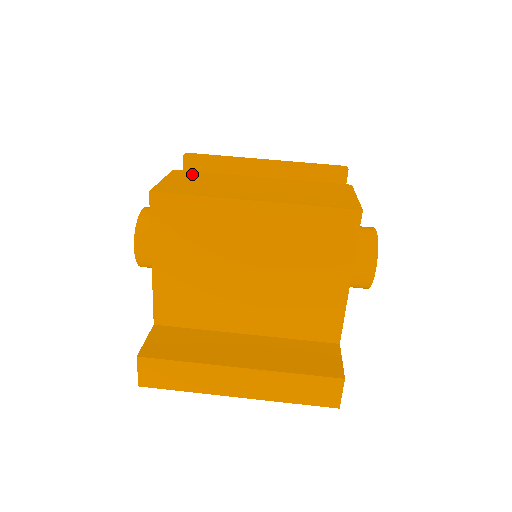
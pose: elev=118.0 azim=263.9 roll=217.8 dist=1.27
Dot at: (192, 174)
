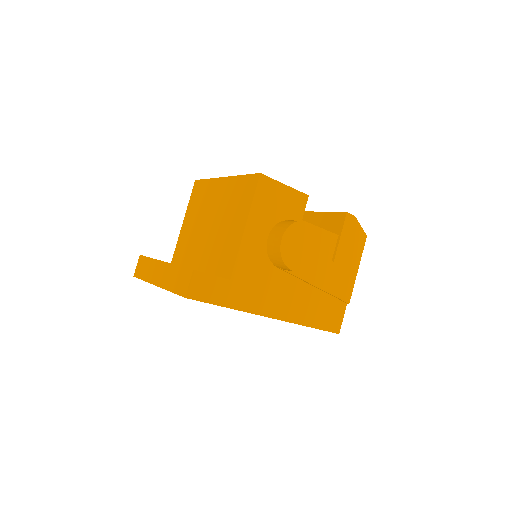
Dot at: occluded
